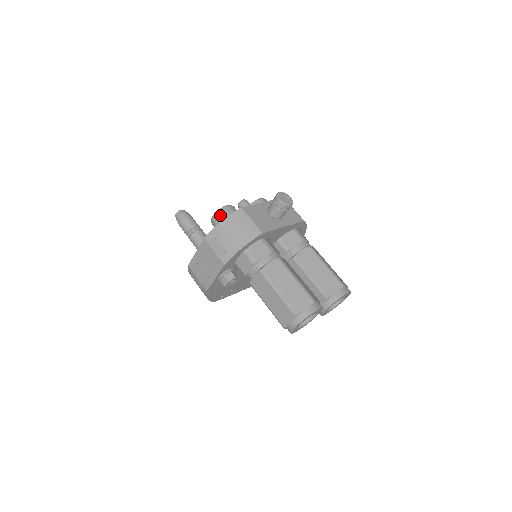
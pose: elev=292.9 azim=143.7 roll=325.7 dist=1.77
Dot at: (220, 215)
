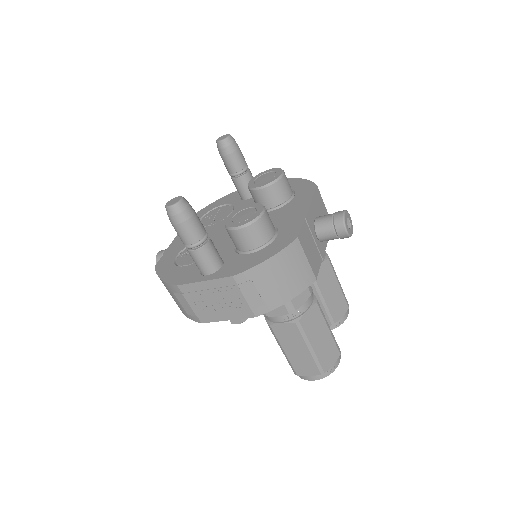
Dot at: (253, 231)
